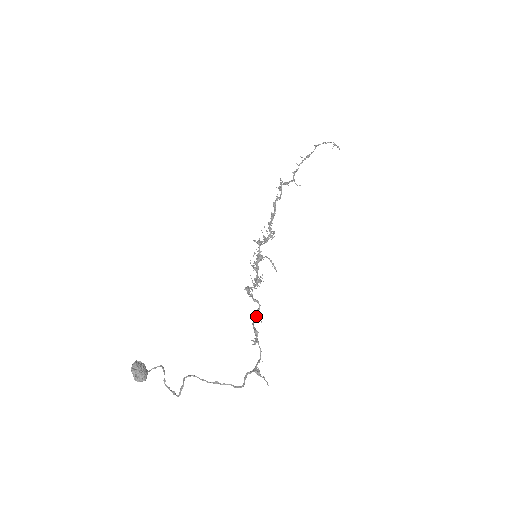
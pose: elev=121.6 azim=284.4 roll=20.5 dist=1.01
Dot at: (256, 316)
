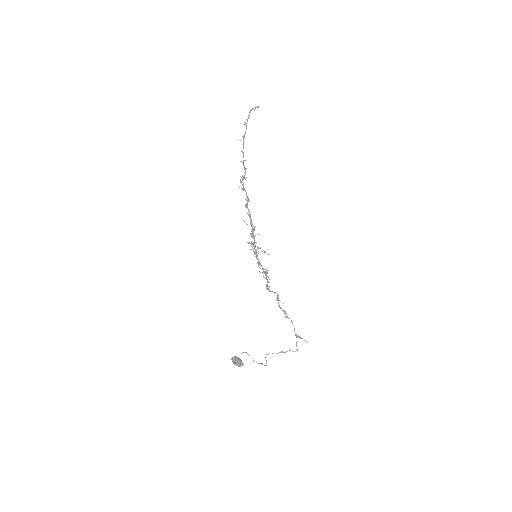
Dot at: occluded
